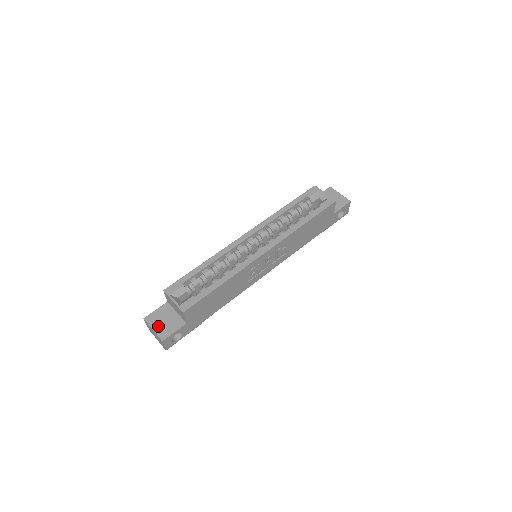
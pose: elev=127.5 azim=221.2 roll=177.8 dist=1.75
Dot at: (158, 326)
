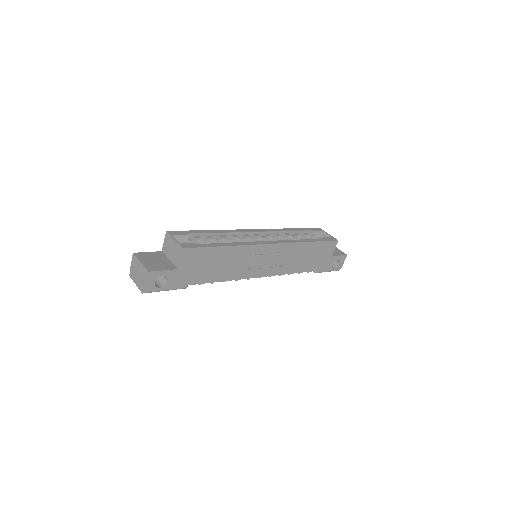
Dot at: (147, 261)
